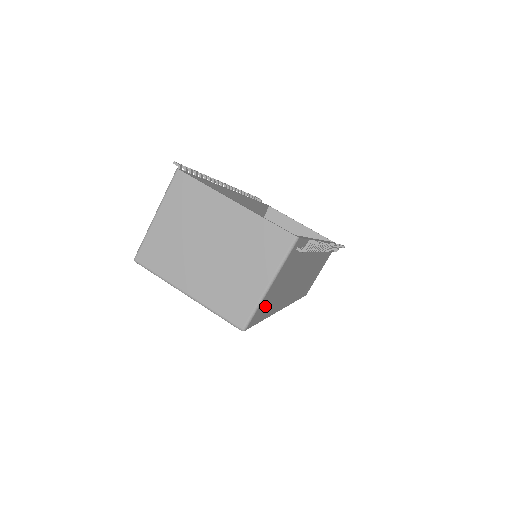
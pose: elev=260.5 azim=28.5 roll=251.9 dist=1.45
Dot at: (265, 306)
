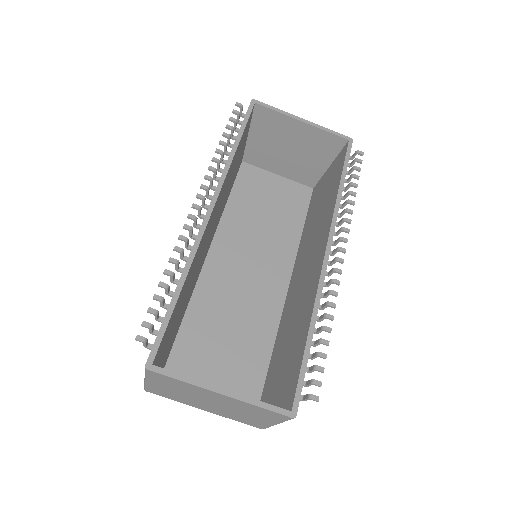
Dot at: occluded
